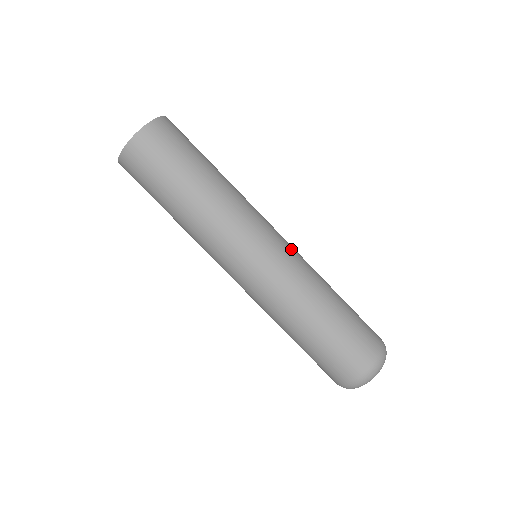
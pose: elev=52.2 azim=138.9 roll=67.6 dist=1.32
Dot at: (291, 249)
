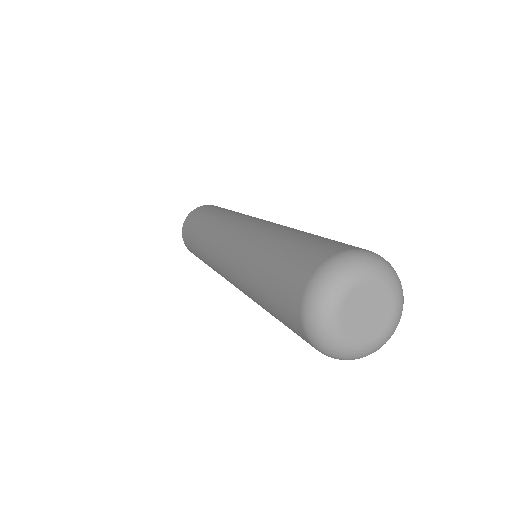
Dot at: occluded
